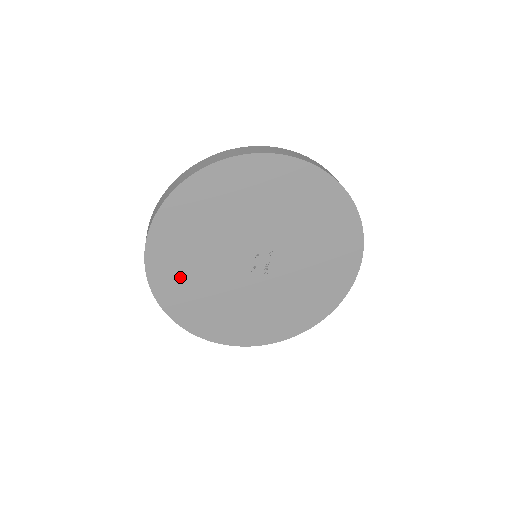
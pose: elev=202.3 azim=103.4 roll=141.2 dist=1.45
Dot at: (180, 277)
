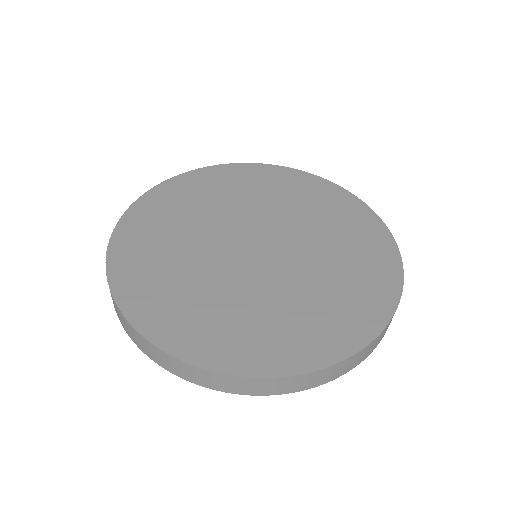
Dot at: occluded
